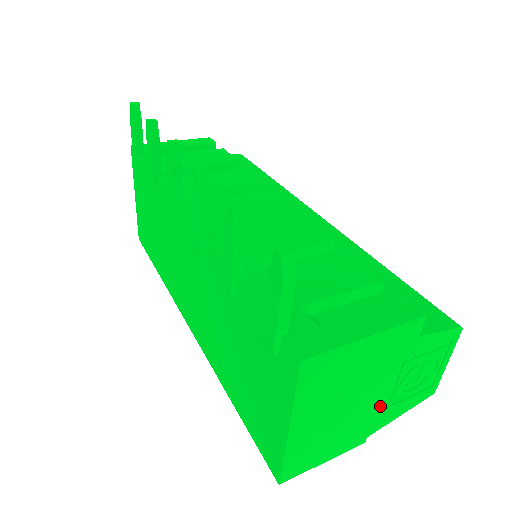
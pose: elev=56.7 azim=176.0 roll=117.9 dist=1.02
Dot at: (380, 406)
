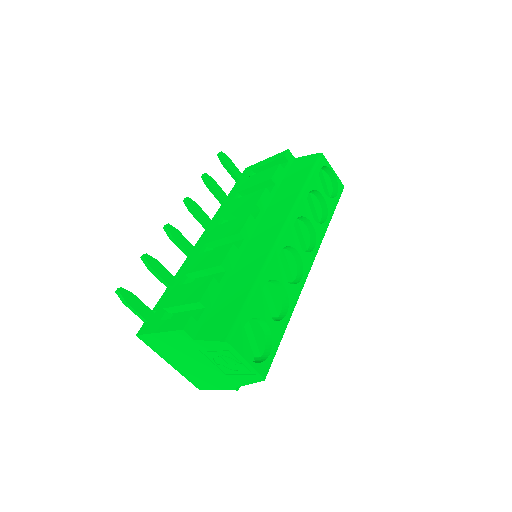
Dot at: (220, 372)
